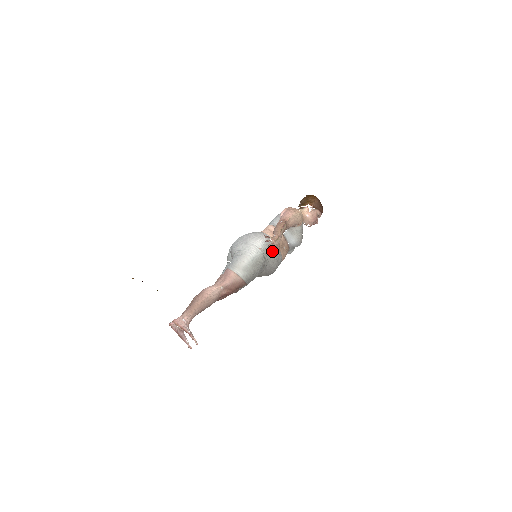
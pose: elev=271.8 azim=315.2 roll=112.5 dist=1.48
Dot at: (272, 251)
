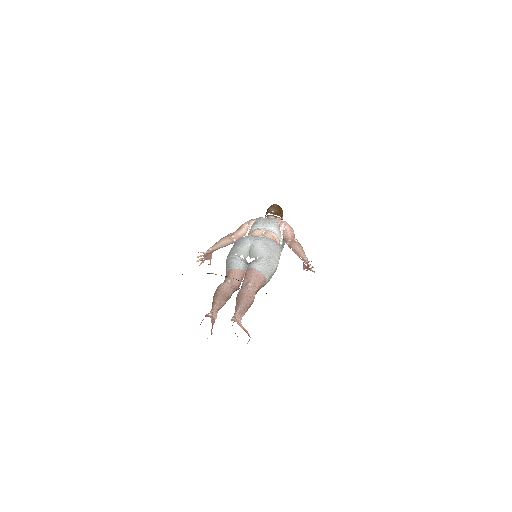
Dot at: occluded
